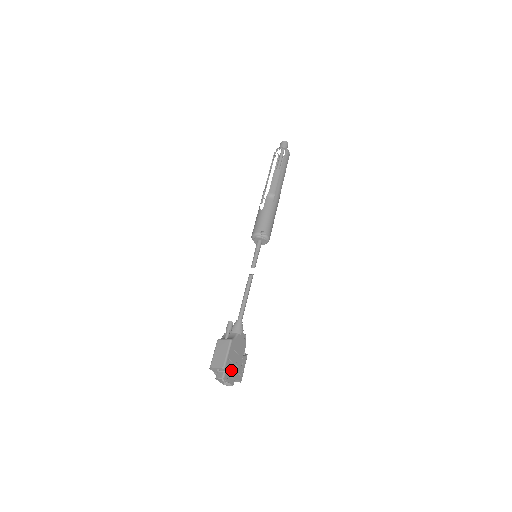
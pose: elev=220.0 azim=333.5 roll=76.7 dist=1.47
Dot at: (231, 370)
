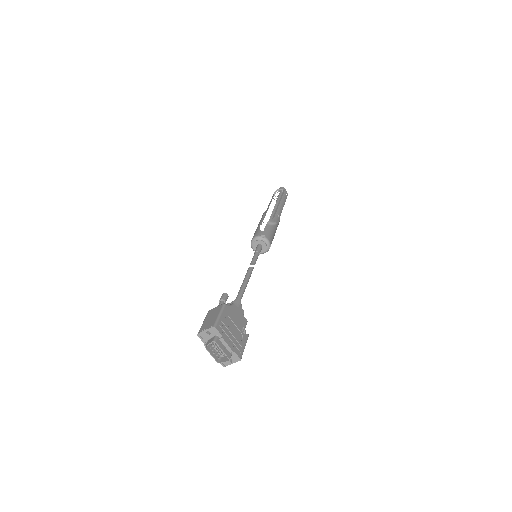
Dot at: (225, 336)
